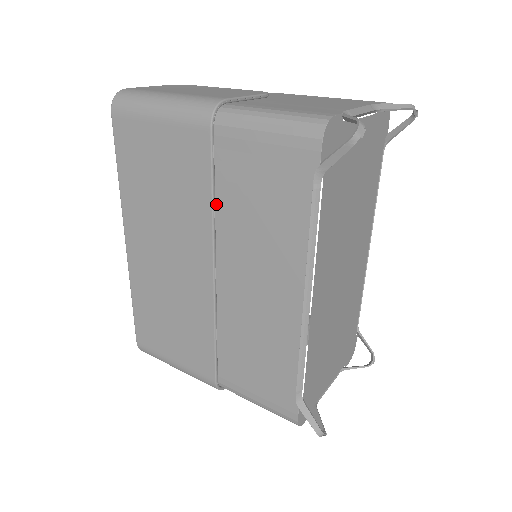
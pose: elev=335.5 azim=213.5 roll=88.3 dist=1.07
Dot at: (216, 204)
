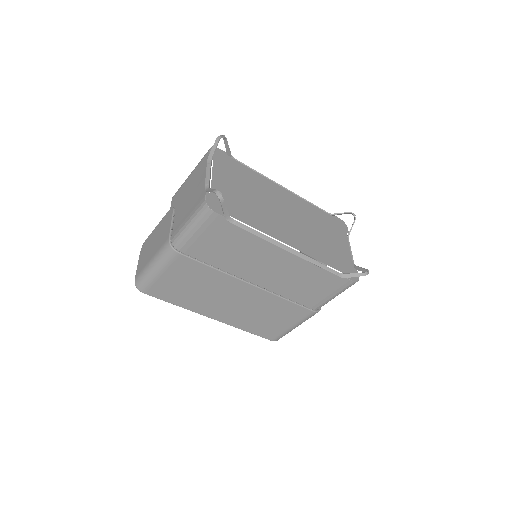
Dot at: (218, 268)
